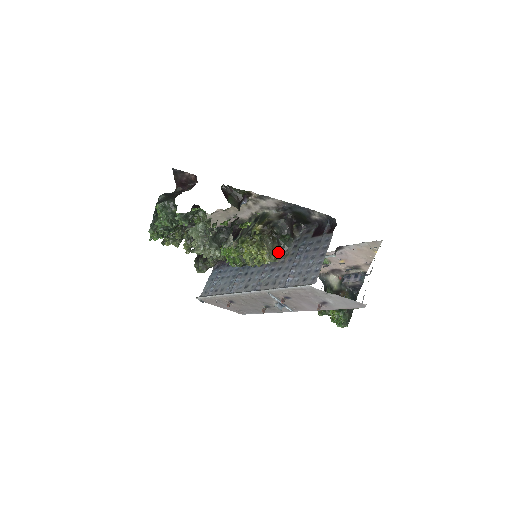
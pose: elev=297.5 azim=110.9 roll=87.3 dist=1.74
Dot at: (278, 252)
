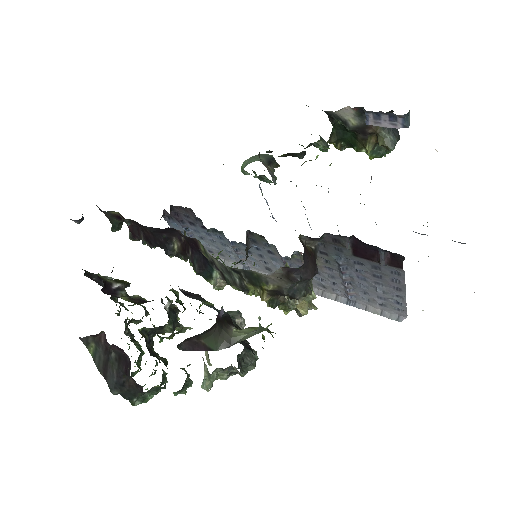
Dot at: (311, 283)
